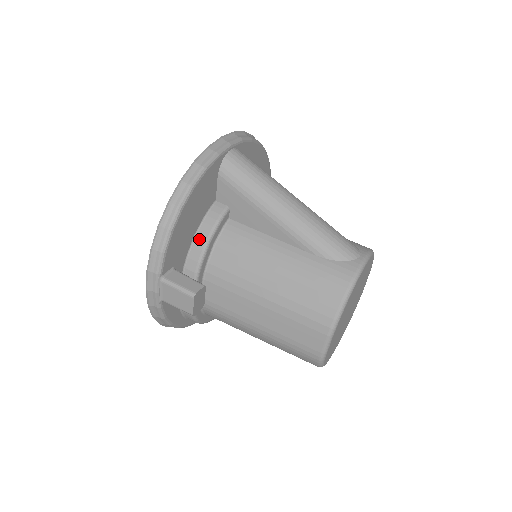
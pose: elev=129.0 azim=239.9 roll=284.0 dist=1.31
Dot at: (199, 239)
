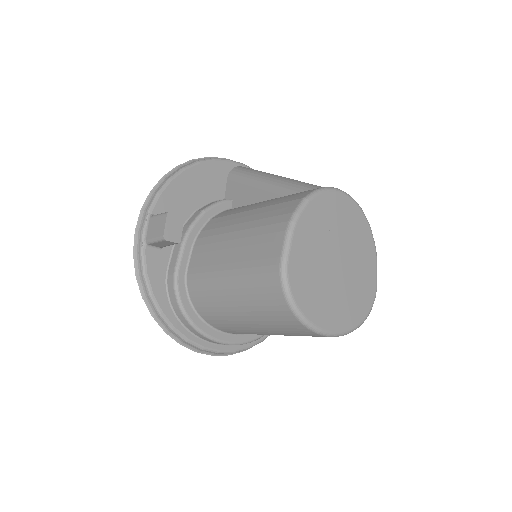
Dot at: (198, 211)
